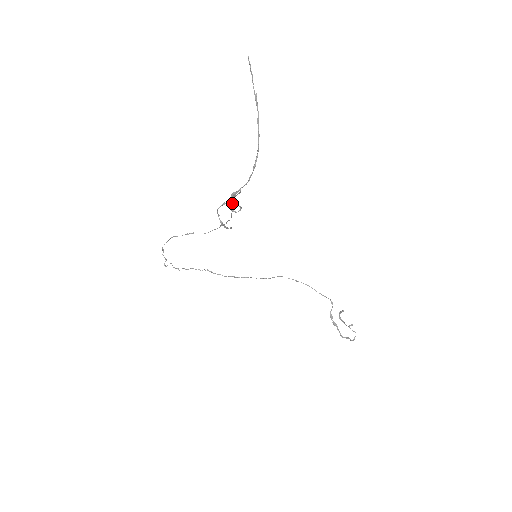
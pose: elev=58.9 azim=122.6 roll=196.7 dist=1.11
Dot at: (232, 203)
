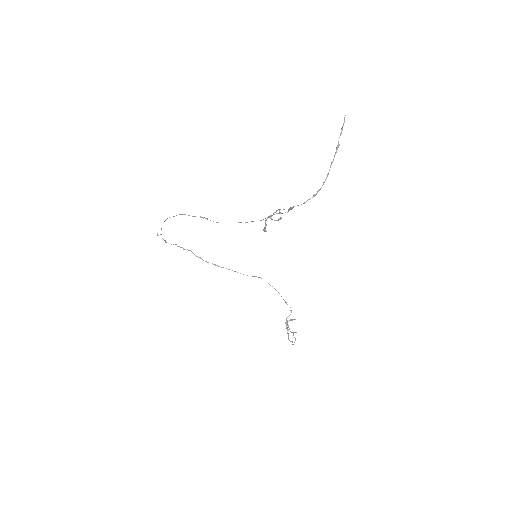
Dot at: (274, 212)
